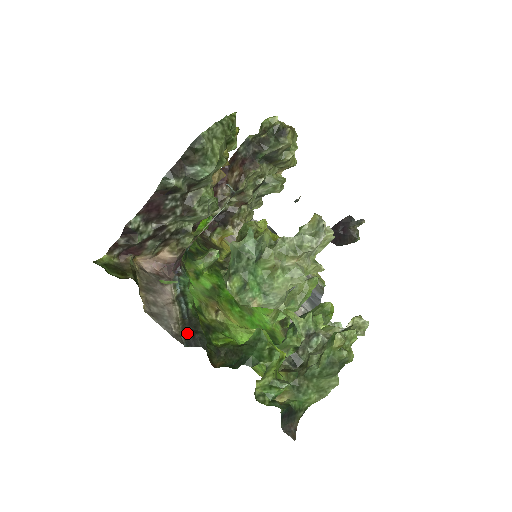
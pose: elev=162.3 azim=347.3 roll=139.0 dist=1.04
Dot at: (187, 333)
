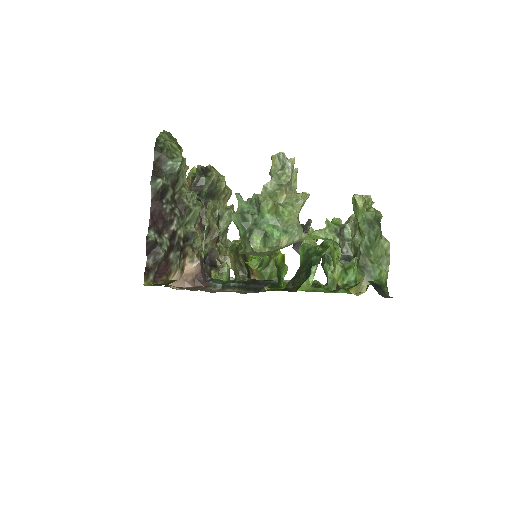
Dot at: (252, 288)
